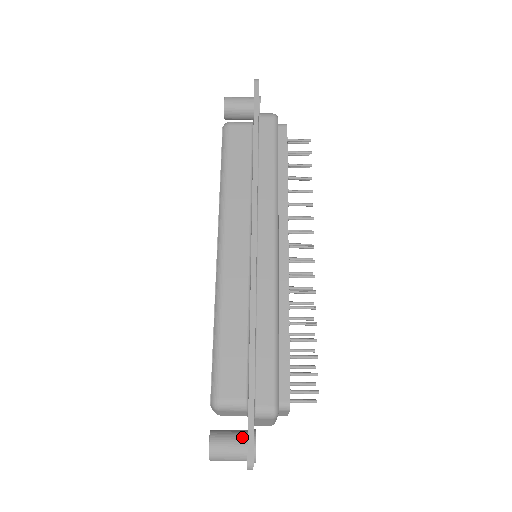
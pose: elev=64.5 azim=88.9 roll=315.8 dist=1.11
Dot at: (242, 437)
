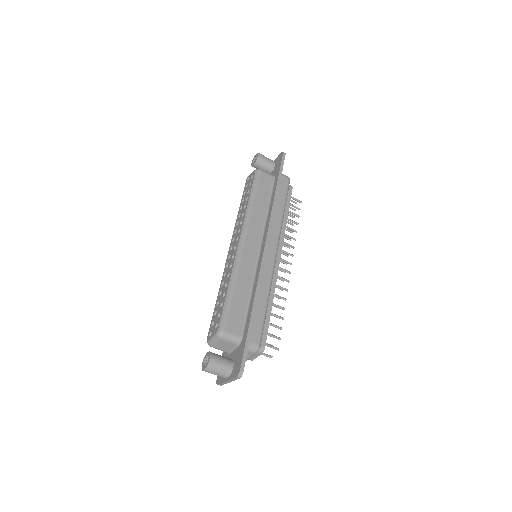
Dot at: (230, 360)
